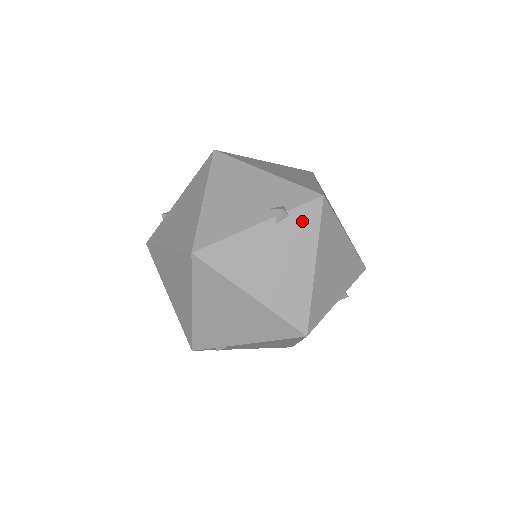
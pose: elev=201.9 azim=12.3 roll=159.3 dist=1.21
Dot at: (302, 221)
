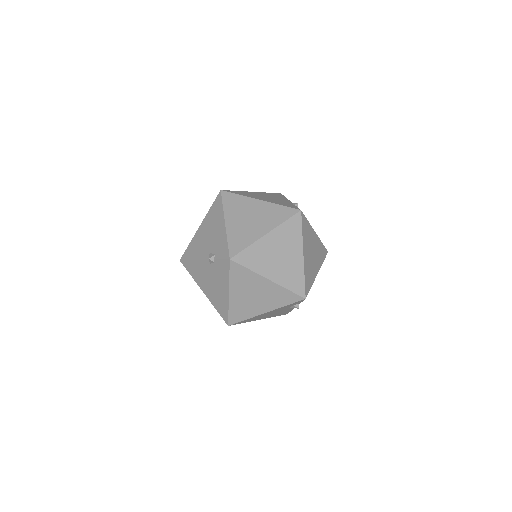
Dot at: (221, 268)
